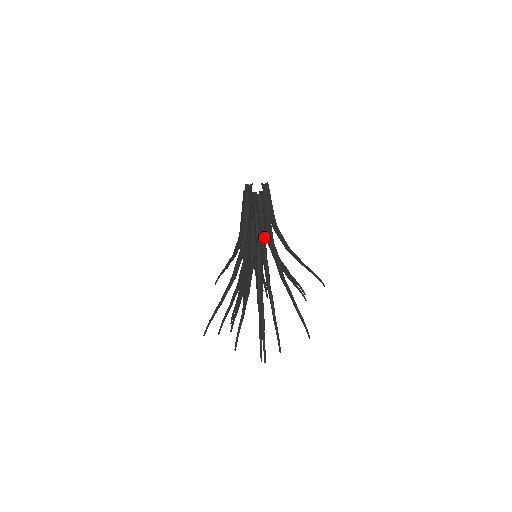
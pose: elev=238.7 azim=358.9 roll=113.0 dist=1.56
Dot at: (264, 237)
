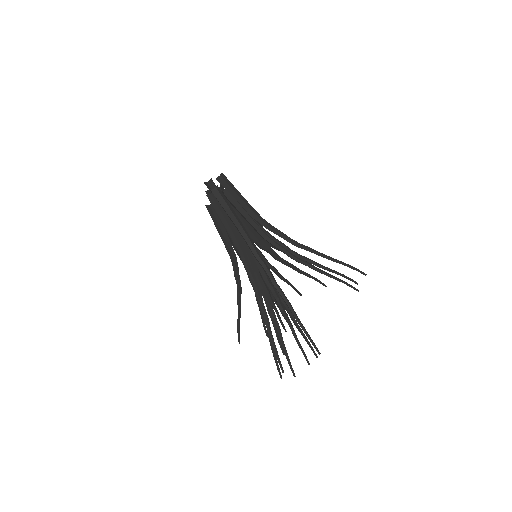
Dot at: (236, 240)
